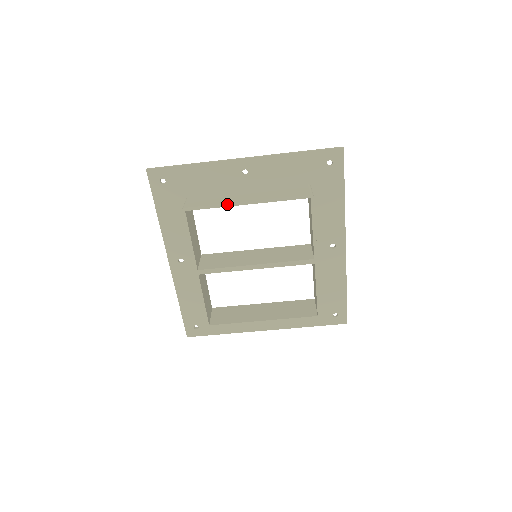
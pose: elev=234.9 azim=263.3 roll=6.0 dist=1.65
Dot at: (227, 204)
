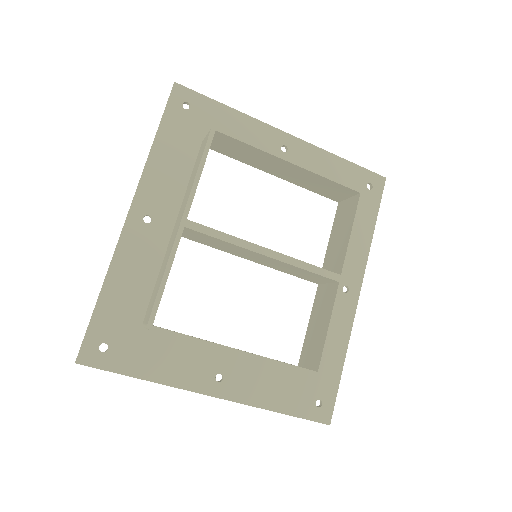
Dot at: (269, 150)
